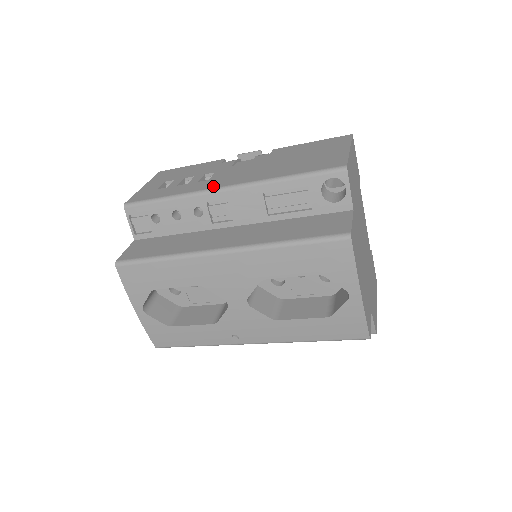
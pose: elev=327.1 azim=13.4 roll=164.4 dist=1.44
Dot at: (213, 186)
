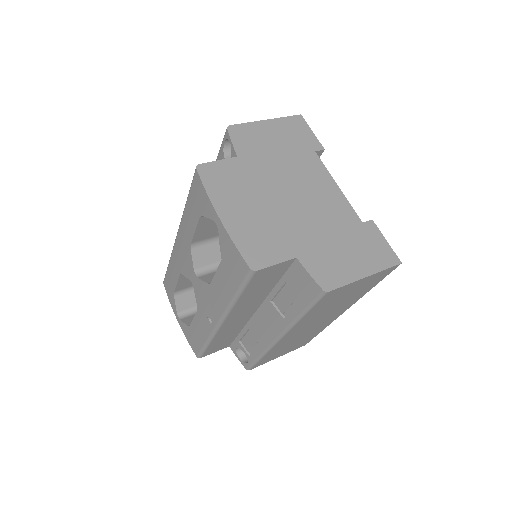
Dot at: occluded
